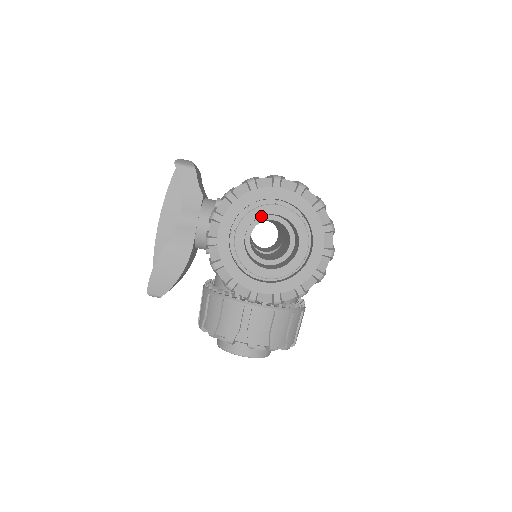
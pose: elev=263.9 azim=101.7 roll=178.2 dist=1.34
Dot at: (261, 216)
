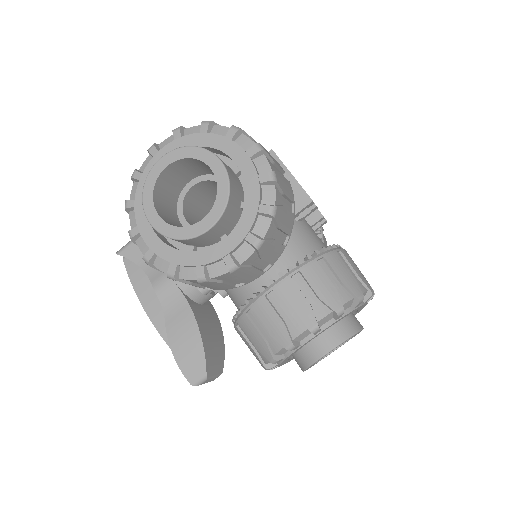
Dot at: (170, 191)
